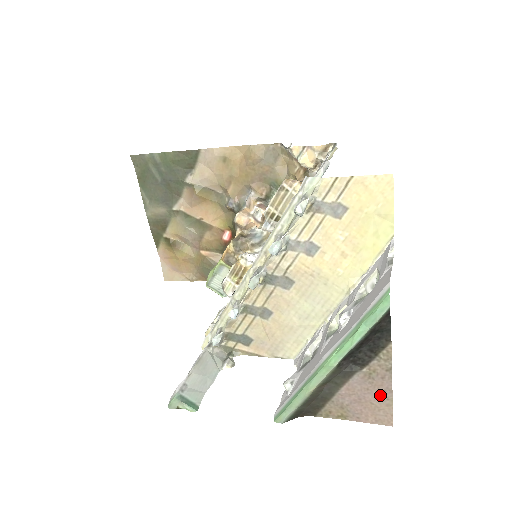
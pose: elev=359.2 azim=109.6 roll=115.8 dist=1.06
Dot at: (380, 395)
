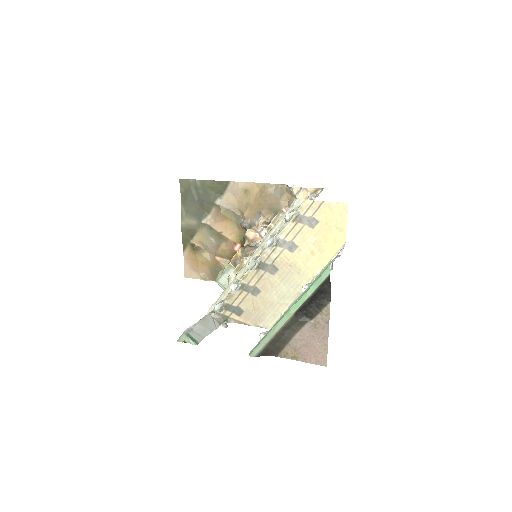
Dot at: (320, 341)
